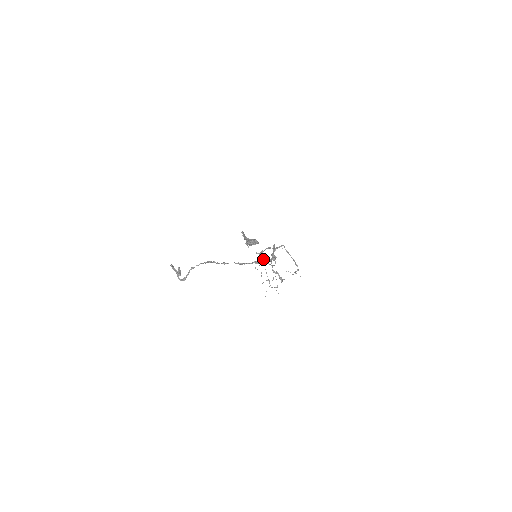
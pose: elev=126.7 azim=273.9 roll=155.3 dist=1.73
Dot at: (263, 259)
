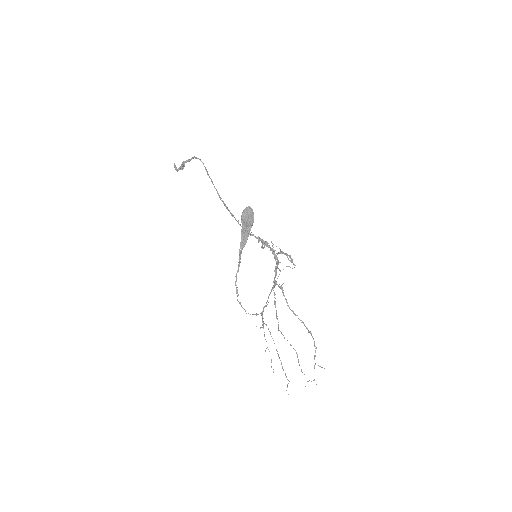
Dot at: (264, 242)
